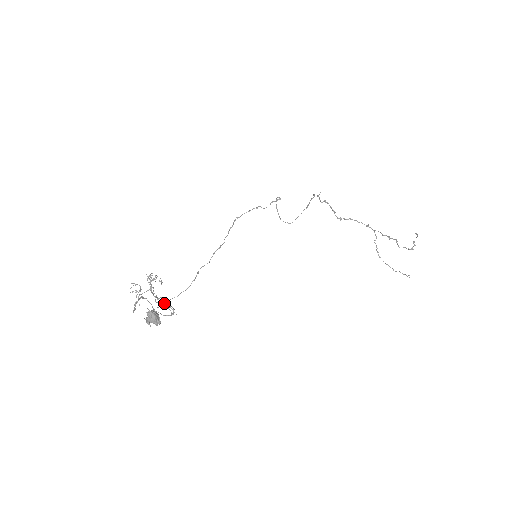
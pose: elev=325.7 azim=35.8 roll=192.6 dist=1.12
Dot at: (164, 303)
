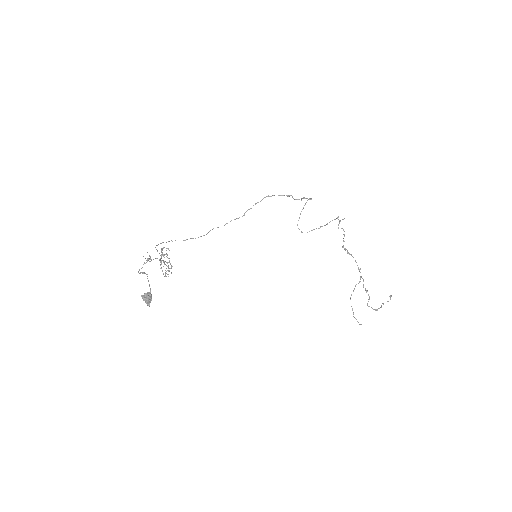
Dot at: (172, 241)
